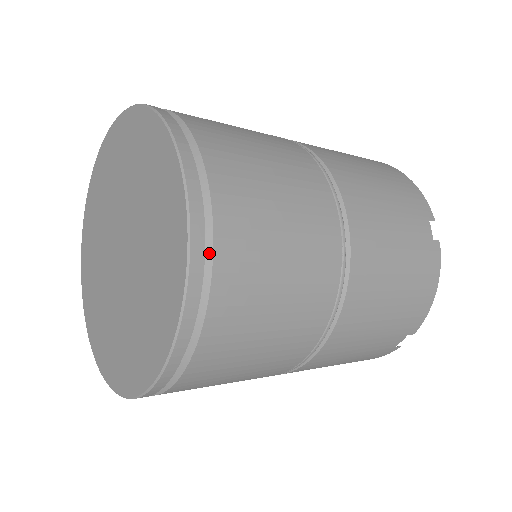
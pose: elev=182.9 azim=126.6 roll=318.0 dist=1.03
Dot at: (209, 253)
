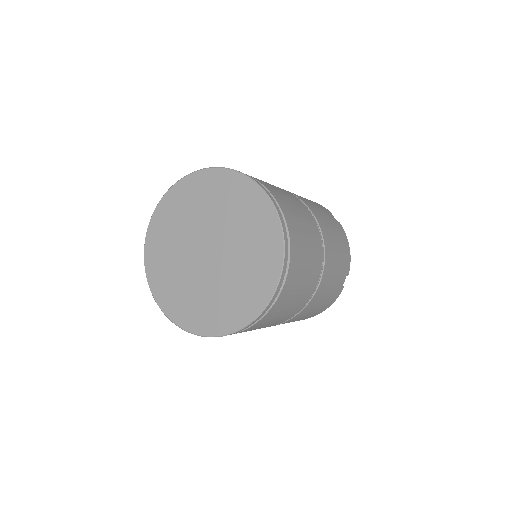
Dot at: (281, 214)
